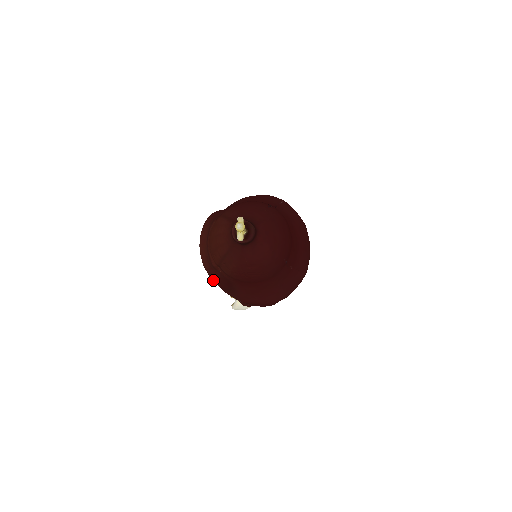
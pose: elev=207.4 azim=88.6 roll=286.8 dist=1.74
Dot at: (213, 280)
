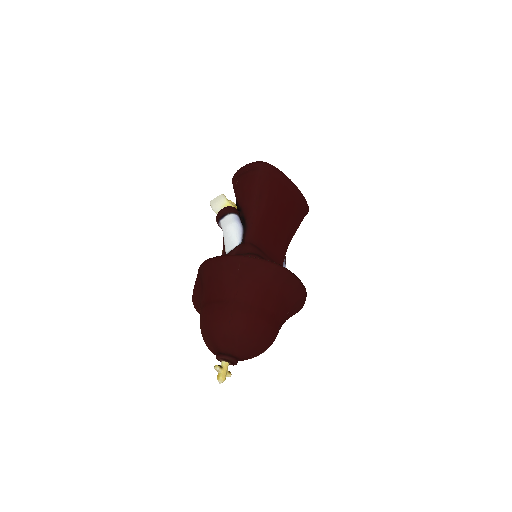
Dot at: occluded
